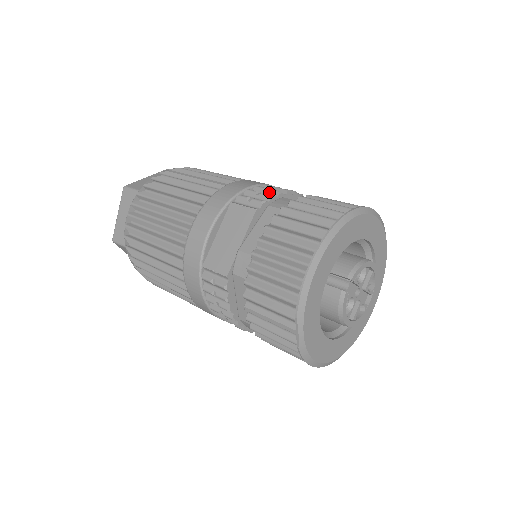
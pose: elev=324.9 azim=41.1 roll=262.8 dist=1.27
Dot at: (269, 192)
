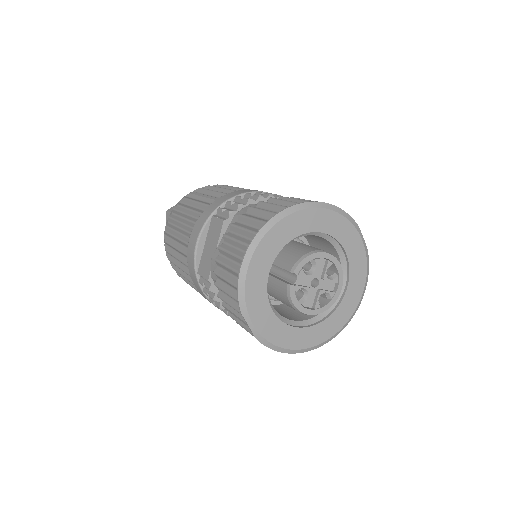
Dot at: (242, 201)
